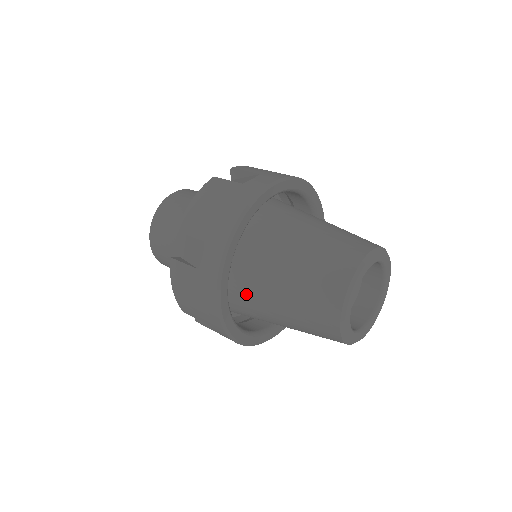
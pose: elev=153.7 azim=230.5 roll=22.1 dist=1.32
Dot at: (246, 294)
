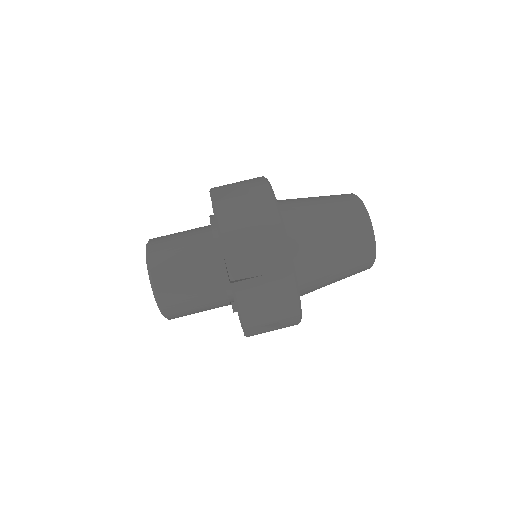
Dot at: occluded
